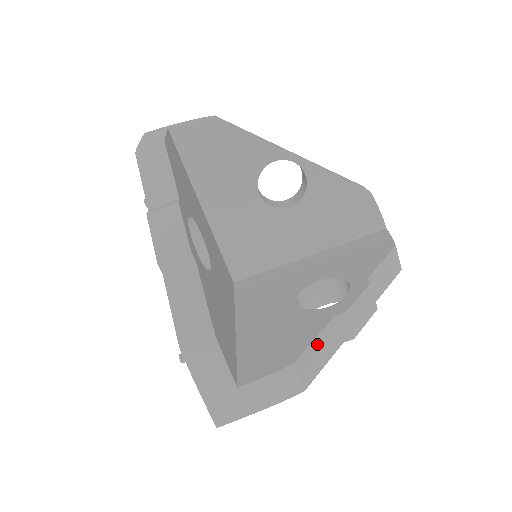
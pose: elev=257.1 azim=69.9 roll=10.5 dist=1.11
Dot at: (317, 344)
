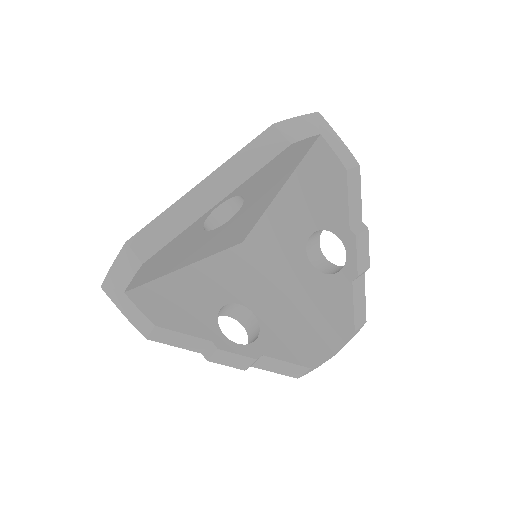
Dot at: (356, 305)
